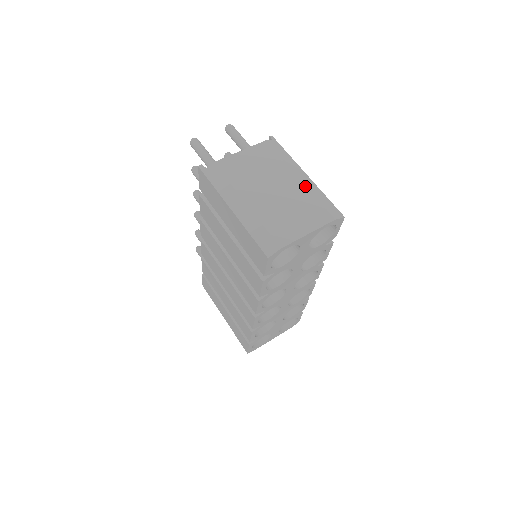
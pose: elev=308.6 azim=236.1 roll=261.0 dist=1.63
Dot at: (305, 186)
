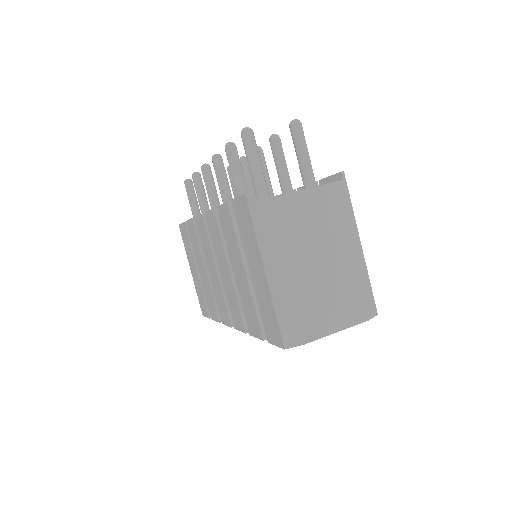
Dot at: (355, 266)
